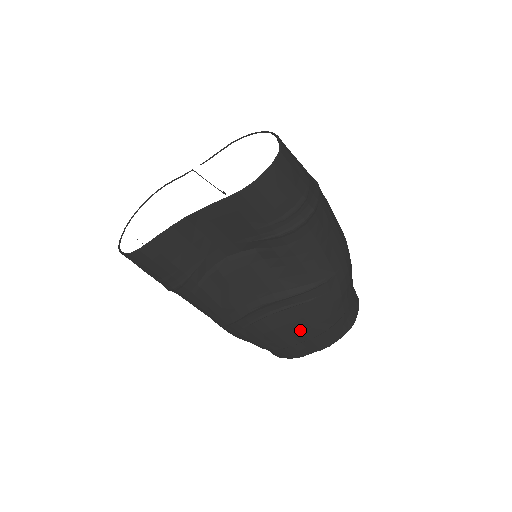
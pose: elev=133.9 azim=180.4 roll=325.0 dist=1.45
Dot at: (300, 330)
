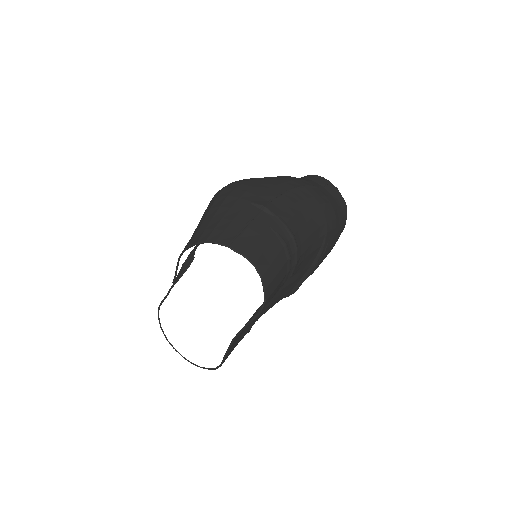
Dot at: occluded
